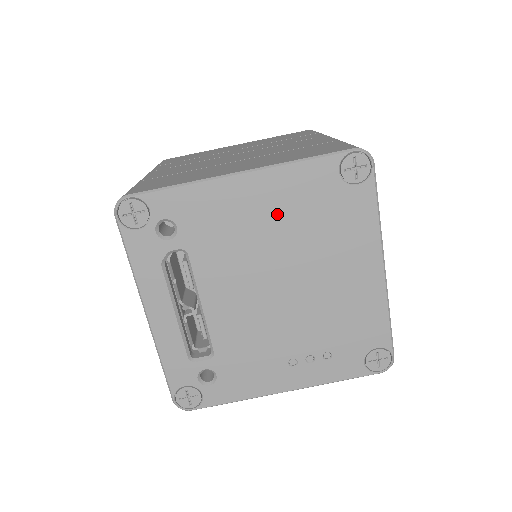
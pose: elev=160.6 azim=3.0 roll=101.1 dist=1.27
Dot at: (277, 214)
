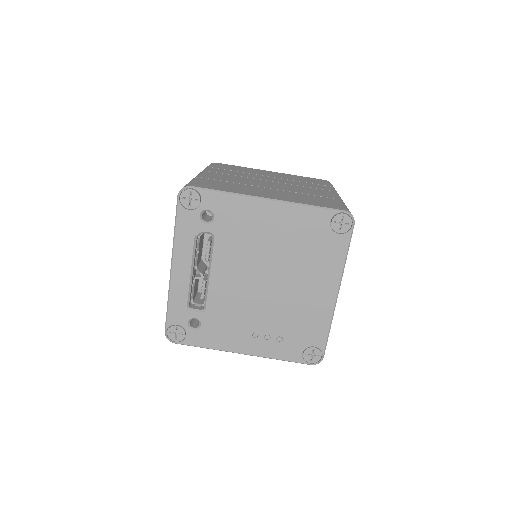
Dot at: (281, 234)
